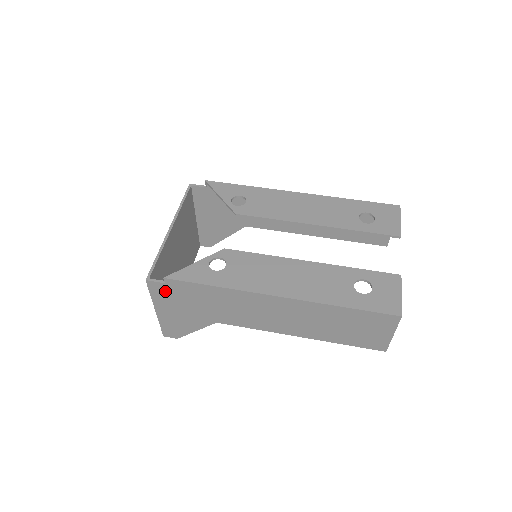
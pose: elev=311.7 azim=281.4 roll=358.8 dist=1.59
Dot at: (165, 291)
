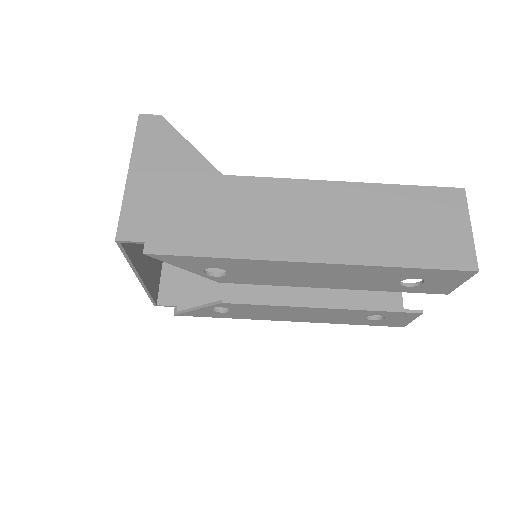
Dot at: (174, 293)
